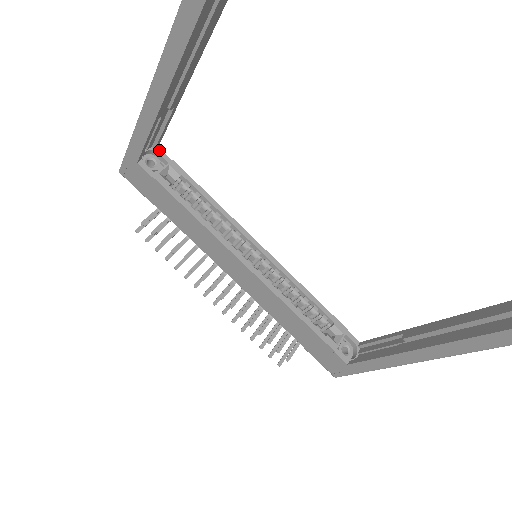
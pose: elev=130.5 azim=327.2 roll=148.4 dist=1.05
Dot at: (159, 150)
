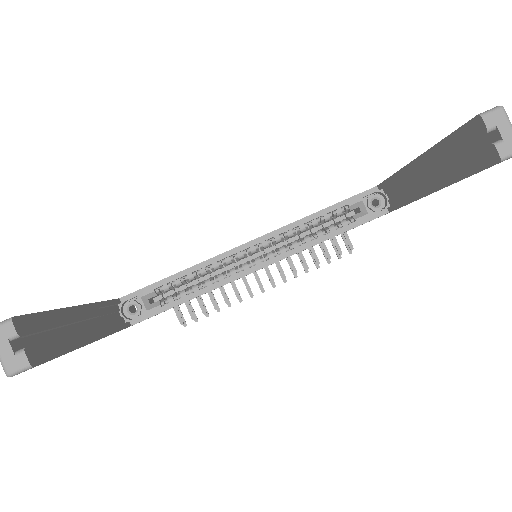
Dot at: (123, 299)
